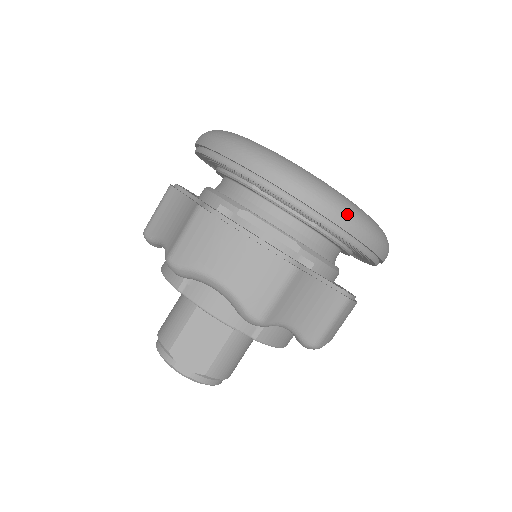
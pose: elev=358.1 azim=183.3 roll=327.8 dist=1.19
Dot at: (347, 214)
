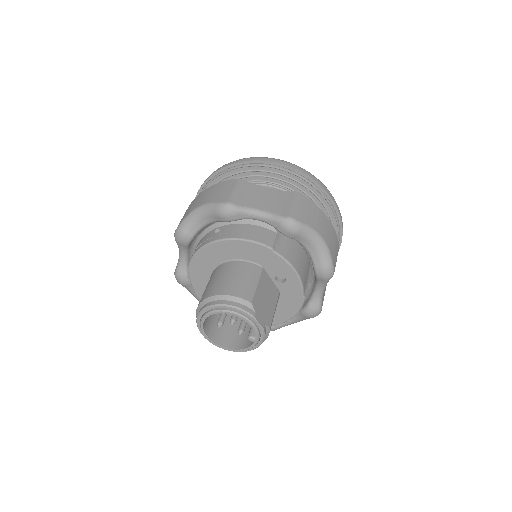
Dot at: occluded
